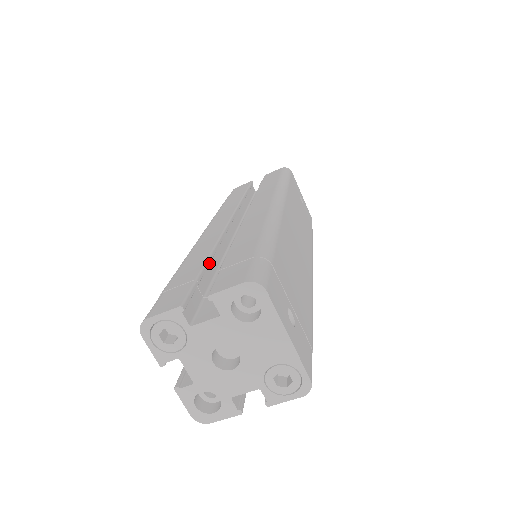
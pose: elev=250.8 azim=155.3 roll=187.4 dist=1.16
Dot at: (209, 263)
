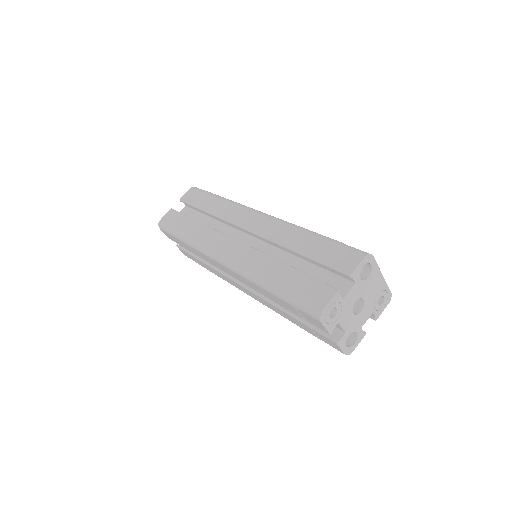
Dot at: (291, 267)
